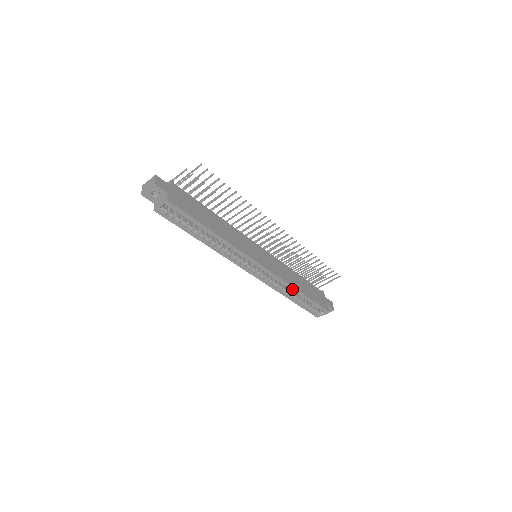
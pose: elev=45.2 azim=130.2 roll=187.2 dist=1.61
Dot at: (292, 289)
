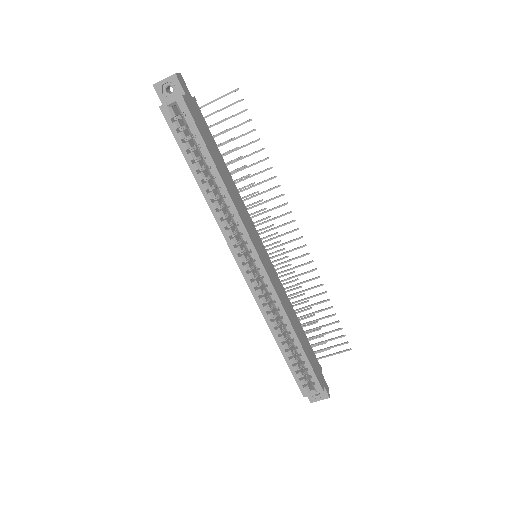
Dot at: (287, 324)
